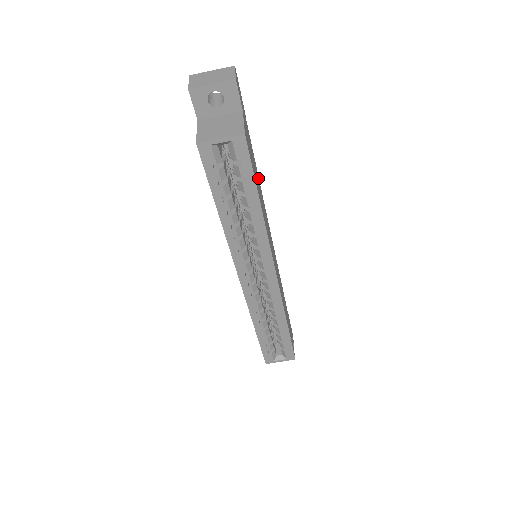
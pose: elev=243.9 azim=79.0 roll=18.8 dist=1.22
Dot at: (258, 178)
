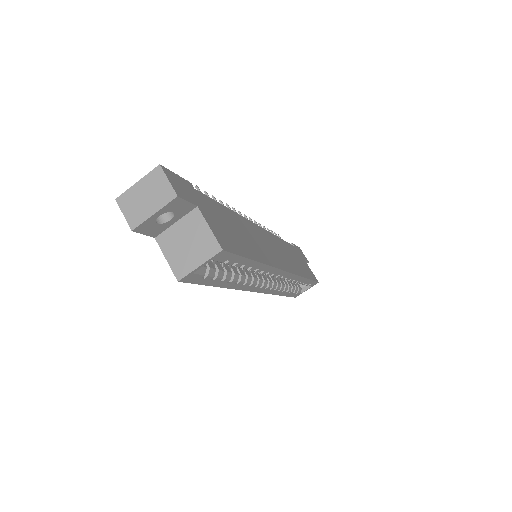
Dot at: (231, 214)
